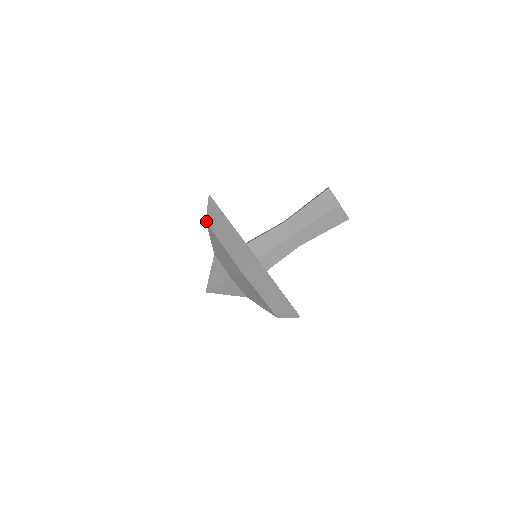
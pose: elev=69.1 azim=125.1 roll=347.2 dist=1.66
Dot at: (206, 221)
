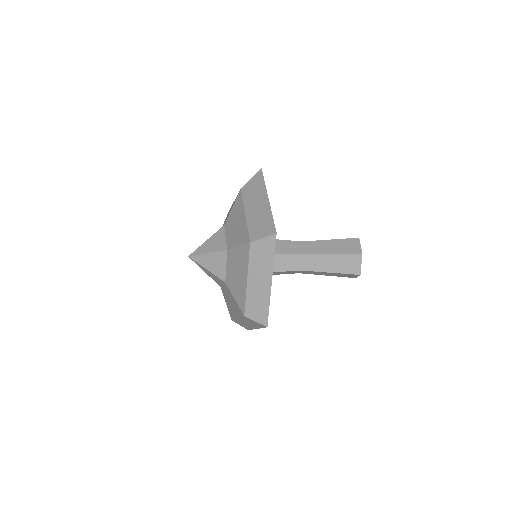
Dot at: (242, 188)
